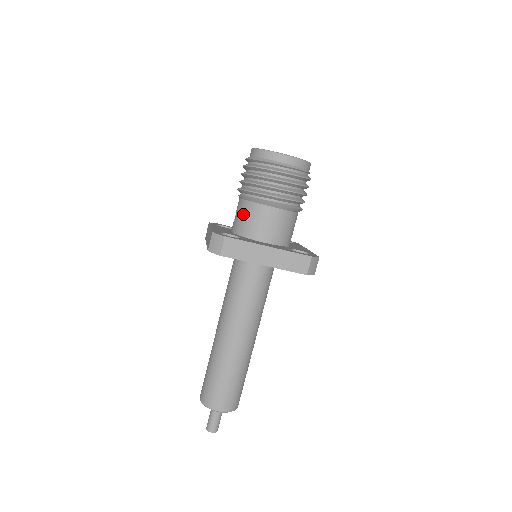
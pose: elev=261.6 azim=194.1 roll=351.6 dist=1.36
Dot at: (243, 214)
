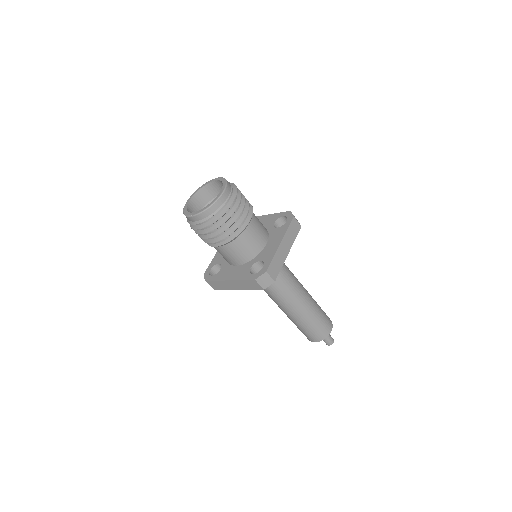
Dot at: occluded
